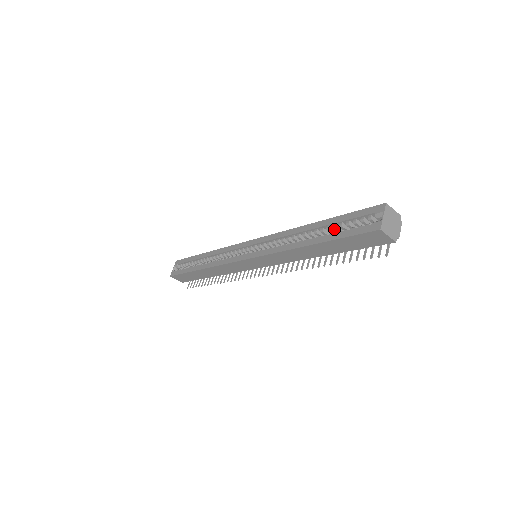
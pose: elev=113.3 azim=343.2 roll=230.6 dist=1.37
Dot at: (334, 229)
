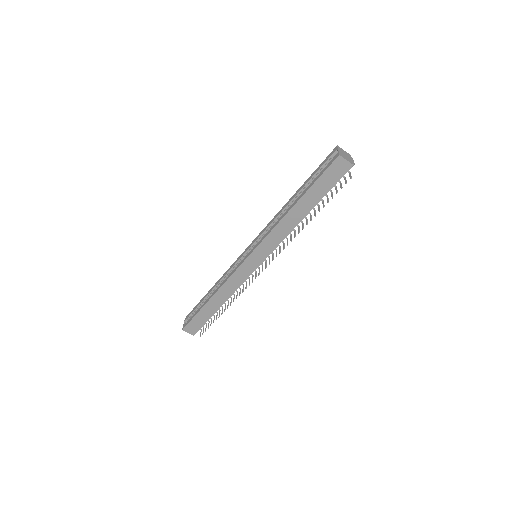
Dot at: occluded
